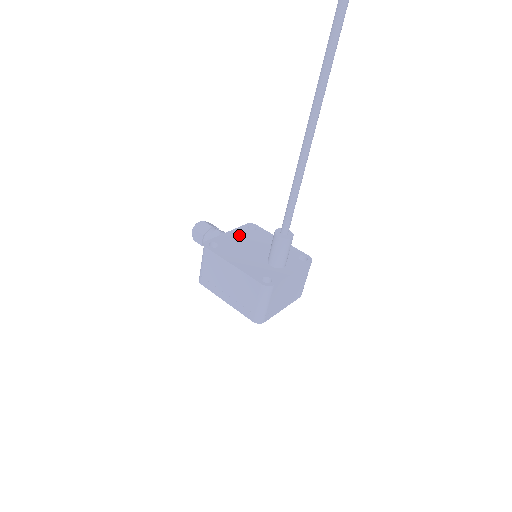
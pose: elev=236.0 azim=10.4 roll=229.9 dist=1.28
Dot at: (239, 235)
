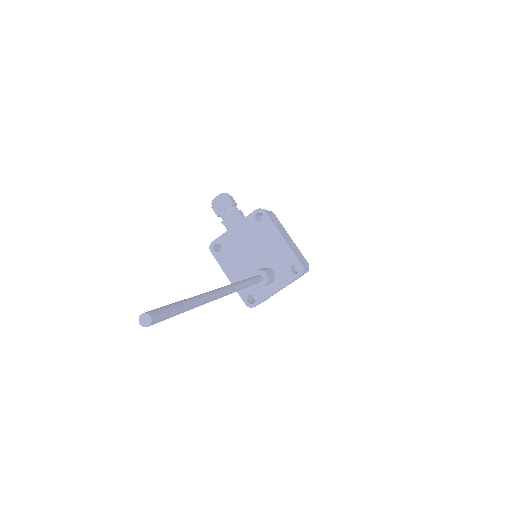
Dot at: (243, 231)
